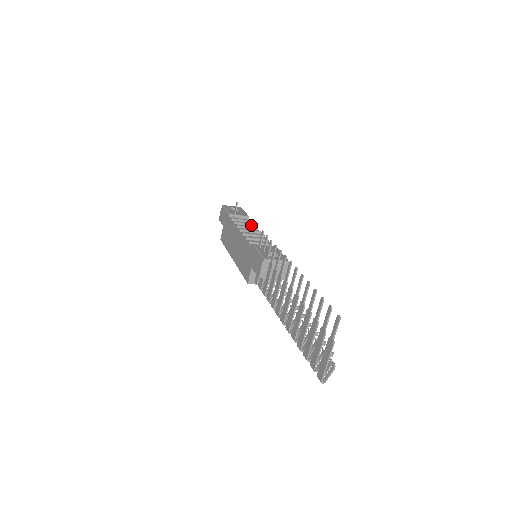
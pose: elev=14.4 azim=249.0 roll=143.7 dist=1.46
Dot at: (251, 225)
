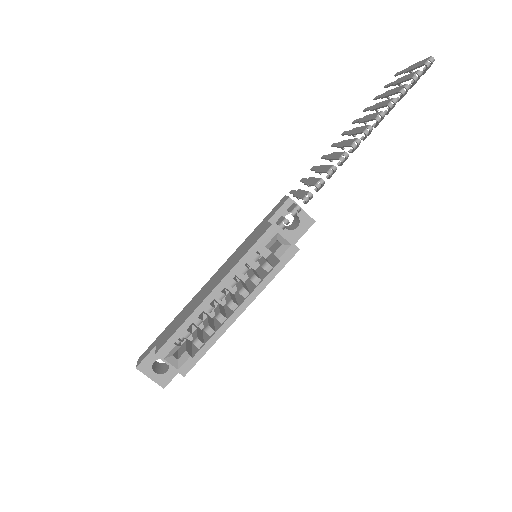
Dot at: occluded
